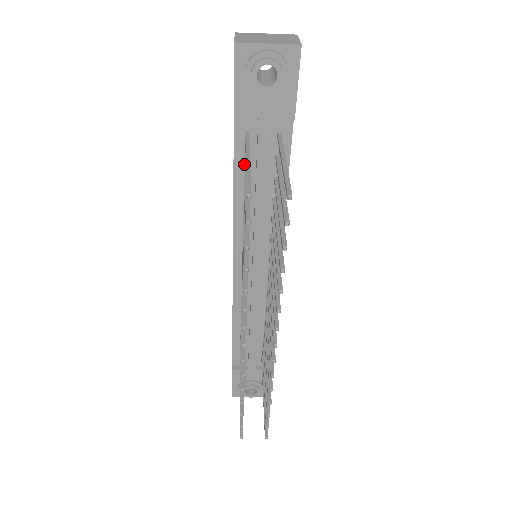
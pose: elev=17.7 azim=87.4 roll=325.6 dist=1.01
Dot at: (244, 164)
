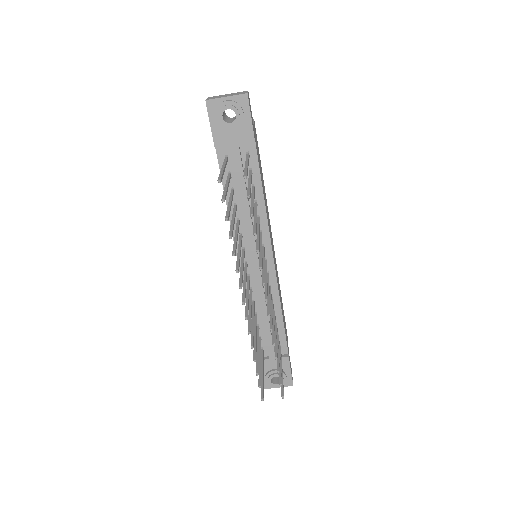
Dot at: occluded
